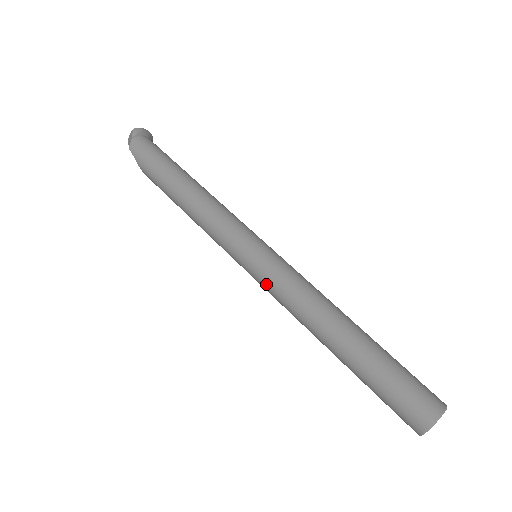
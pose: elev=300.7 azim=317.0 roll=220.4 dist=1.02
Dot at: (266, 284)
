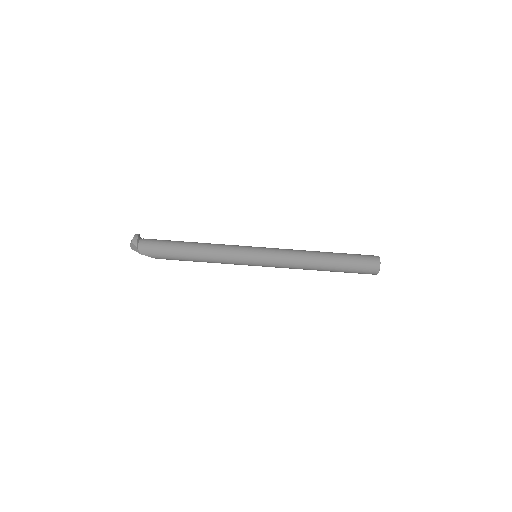
Dot at: (274, 266)
